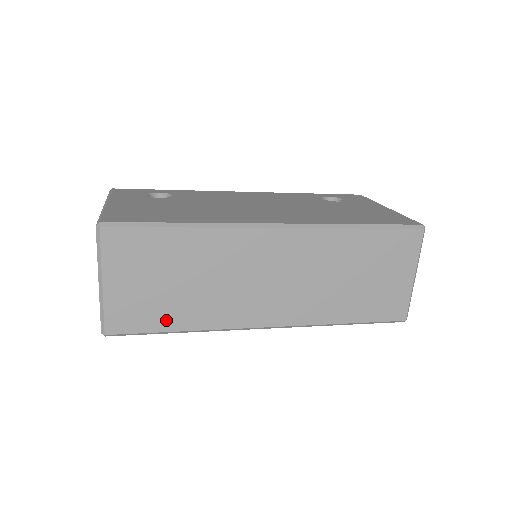
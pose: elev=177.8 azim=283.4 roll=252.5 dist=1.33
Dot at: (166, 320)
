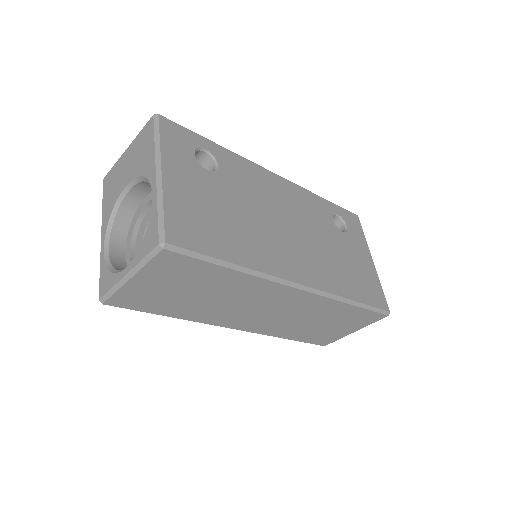
Dot at: (163, 309)
